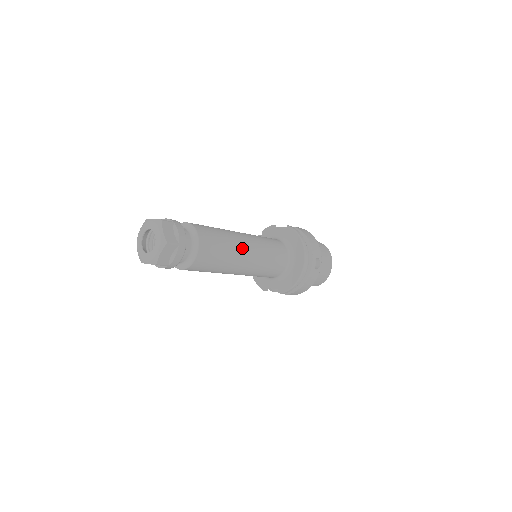
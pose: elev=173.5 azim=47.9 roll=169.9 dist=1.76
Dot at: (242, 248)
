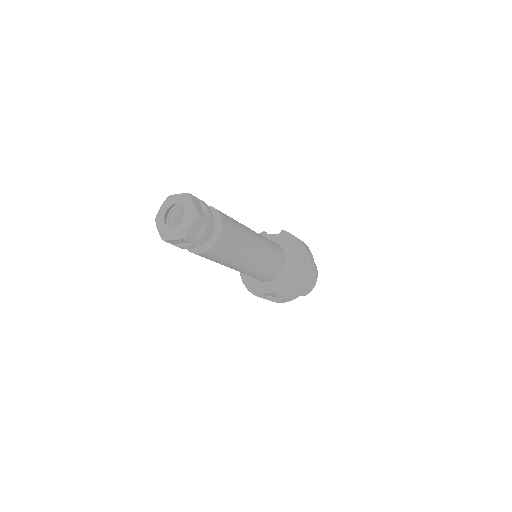
Dot at: (253, 239)
